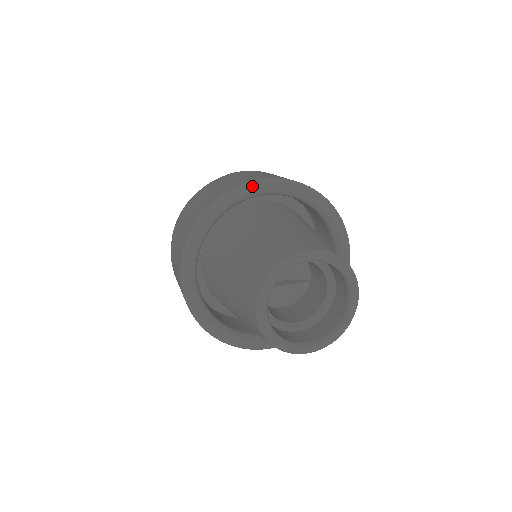
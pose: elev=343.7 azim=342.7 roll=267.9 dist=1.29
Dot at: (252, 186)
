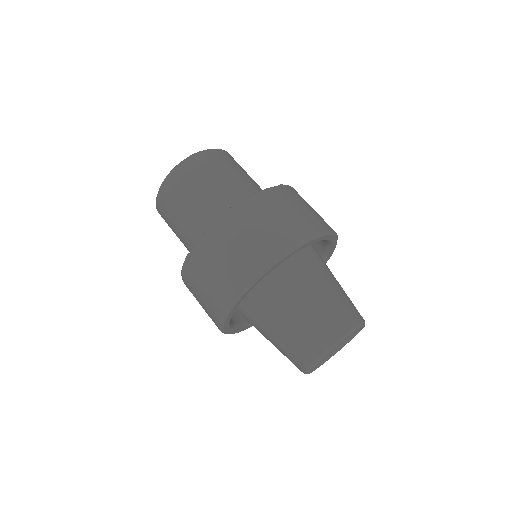
Dot at: (265, 274)
